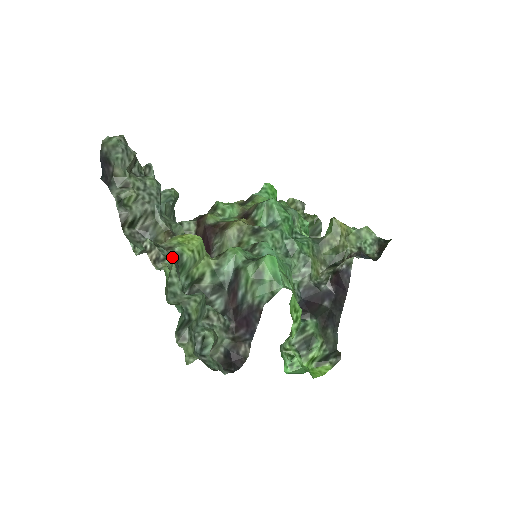
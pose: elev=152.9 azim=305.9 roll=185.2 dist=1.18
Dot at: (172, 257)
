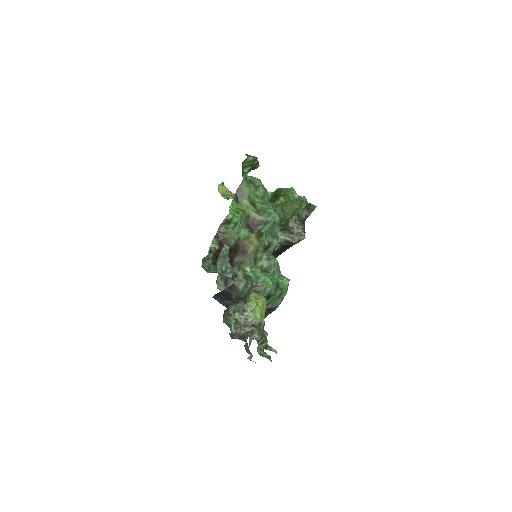
Dot at: (265, 333)
